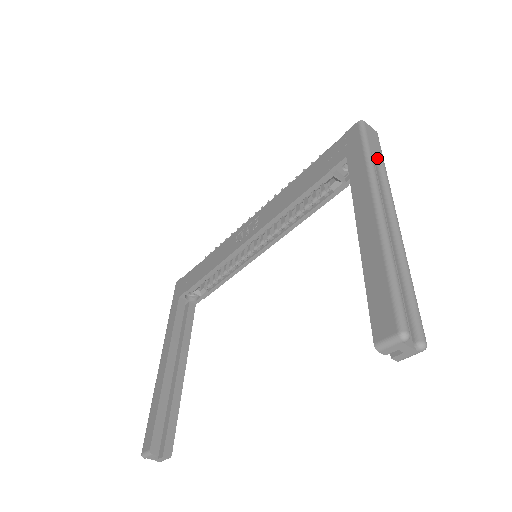
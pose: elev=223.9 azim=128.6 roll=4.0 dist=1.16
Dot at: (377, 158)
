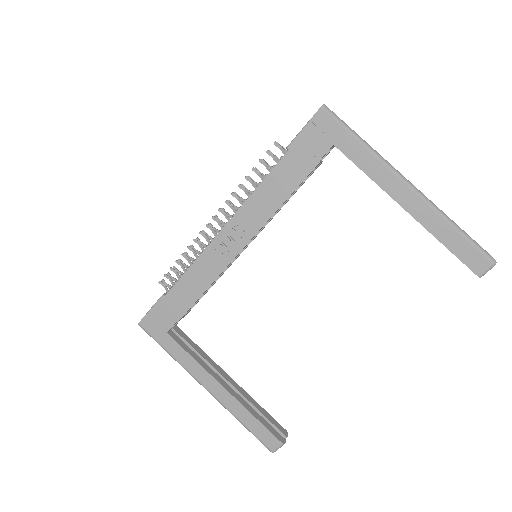
Dot at: occluded
